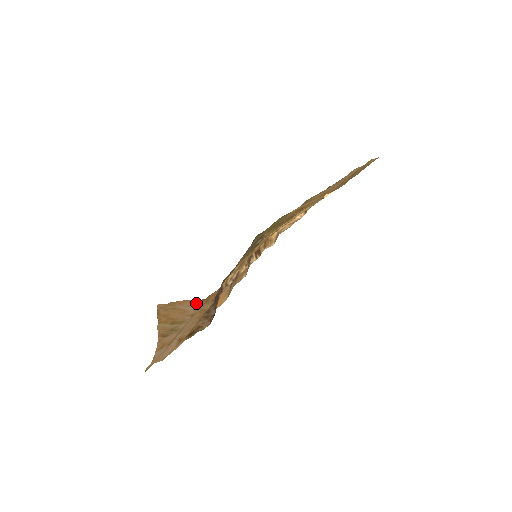
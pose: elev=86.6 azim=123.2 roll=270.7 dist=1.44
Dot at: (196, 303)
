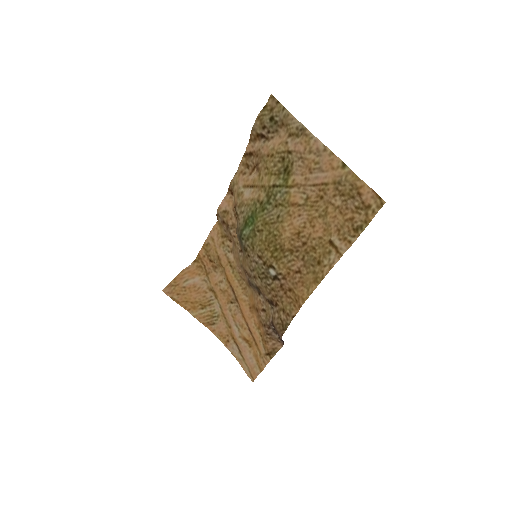
Dot at: (193, 268)
